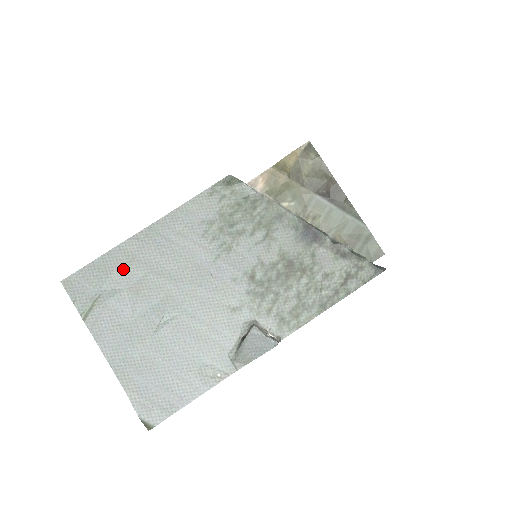
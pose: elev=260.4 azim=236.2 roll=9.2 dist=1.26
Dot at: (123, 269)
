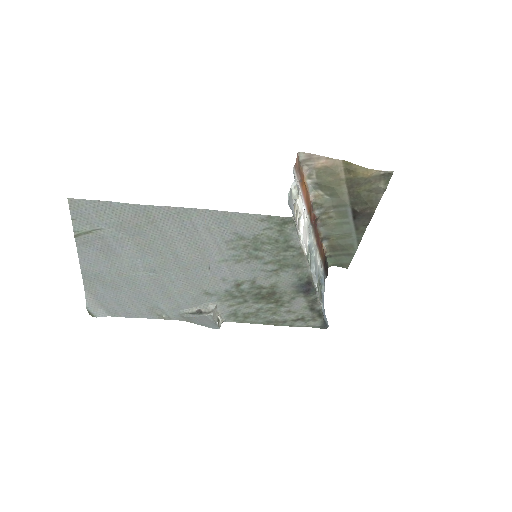
Dot at: (137, 224)
